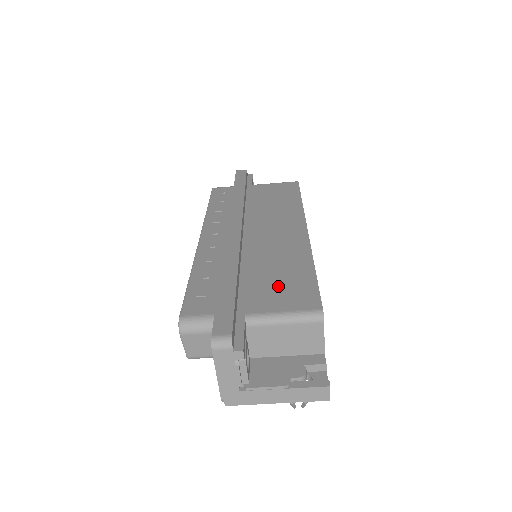
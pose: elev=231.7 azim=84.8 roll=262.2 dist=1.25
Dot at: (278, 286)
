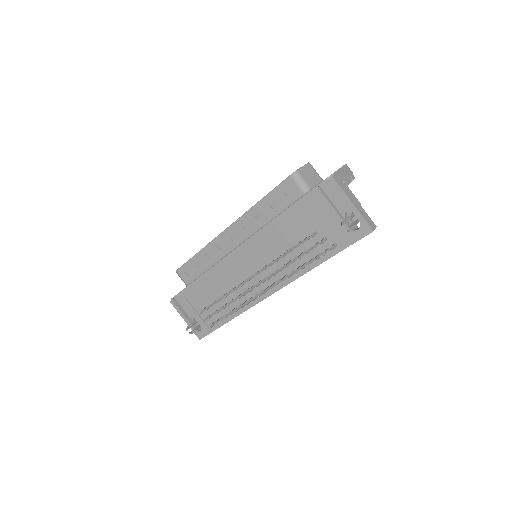
Dot at: occluded
